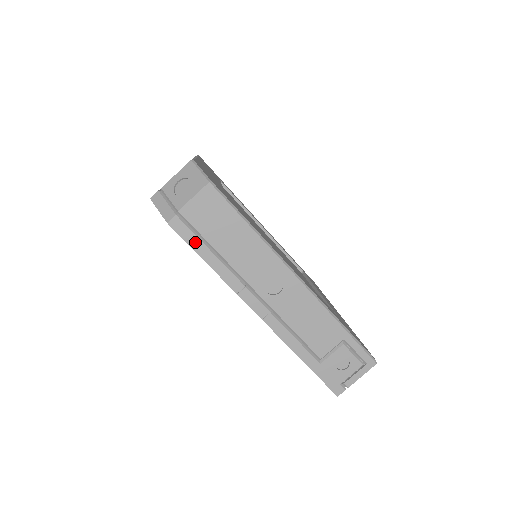
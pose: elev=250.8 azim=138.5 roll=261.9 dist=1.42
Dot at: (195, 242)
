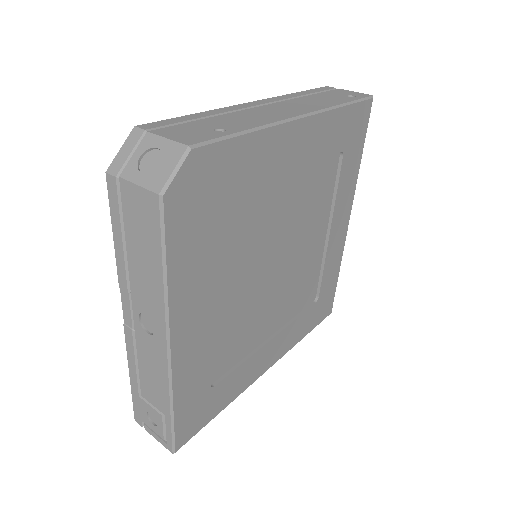
Dot at: (116, 216)
